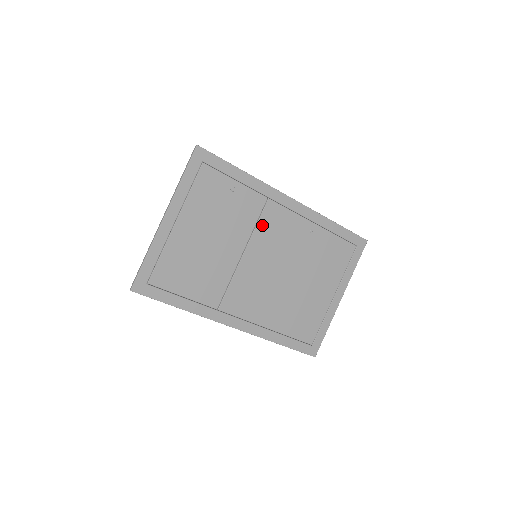
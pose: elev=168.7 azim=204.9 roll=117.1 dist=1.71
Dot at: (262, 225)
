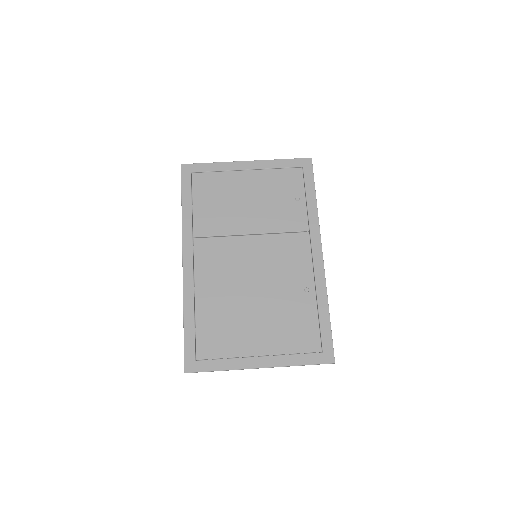
Dot at: (284, 239)
